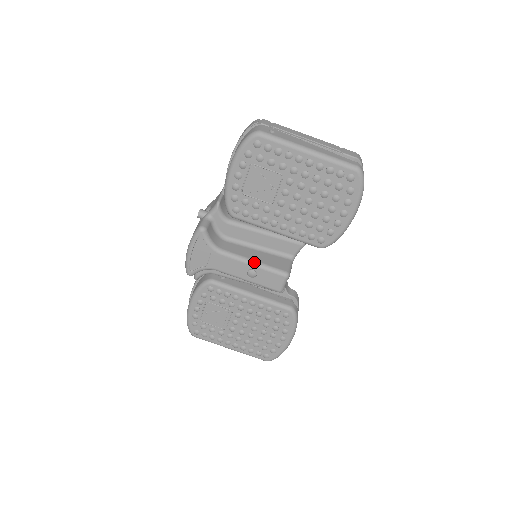
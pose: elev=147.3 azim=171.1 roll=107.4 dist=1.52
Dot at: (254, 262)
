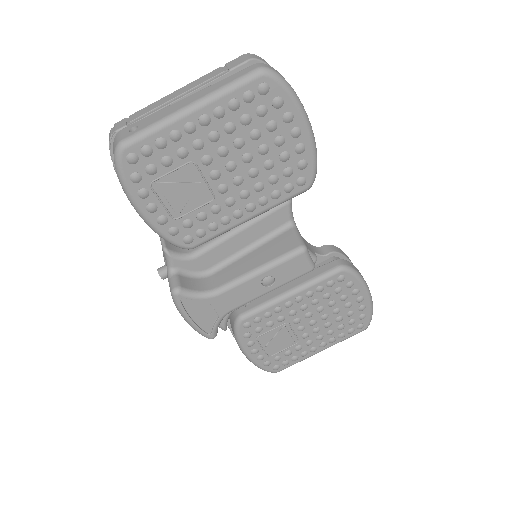
Dot at: (258, 269)
